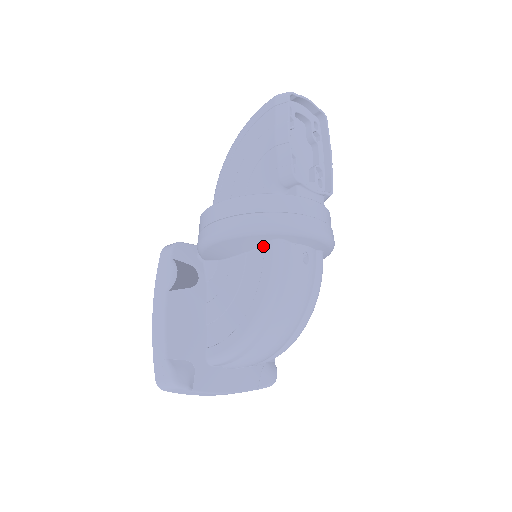
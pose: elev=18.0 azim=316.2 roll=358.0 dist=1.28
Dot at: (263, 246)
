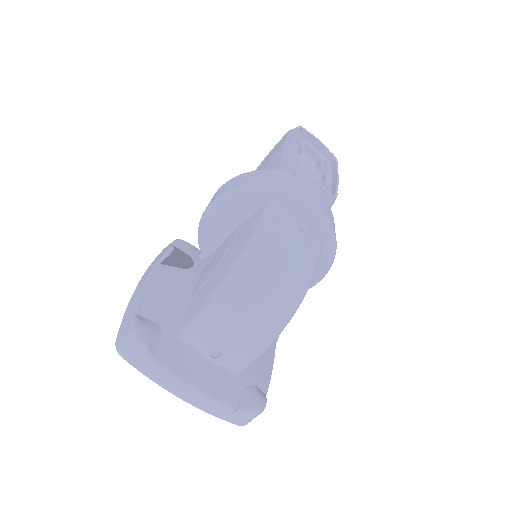
Dot at: (257, 211)
